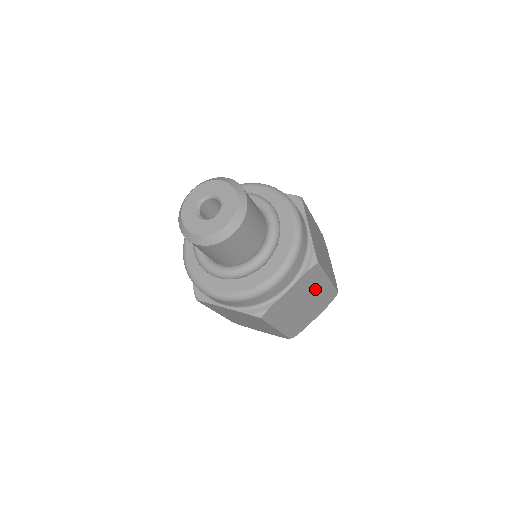
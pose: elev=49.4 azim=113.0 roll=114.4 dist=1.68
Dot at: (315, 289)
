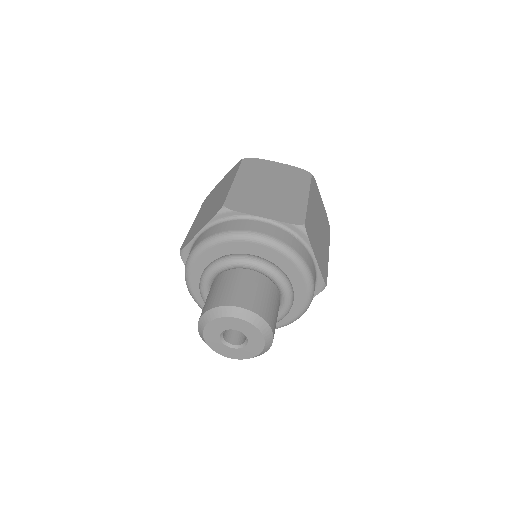
Dot at: (313, 216)
